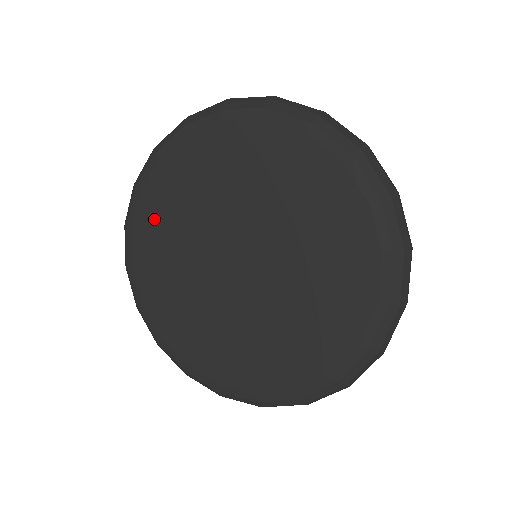
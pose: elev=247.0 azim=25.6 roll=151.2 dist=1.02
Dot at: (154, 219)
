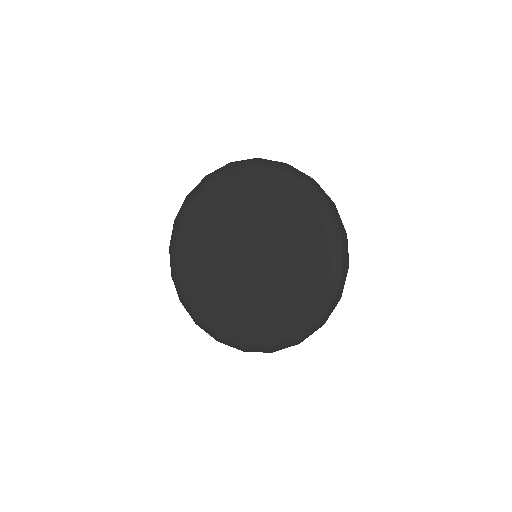
Dot at: (208, 205)
